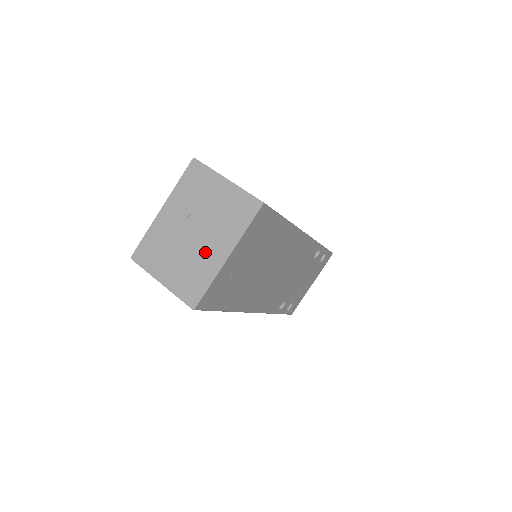
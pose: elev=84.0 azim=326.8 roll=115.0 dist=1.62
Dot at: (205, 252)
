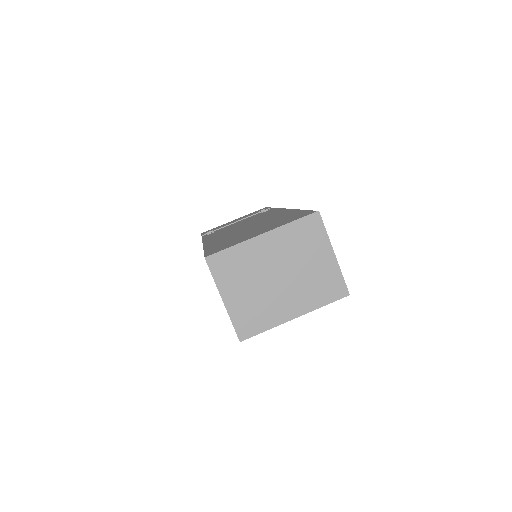
Dot at: (279, 301)
